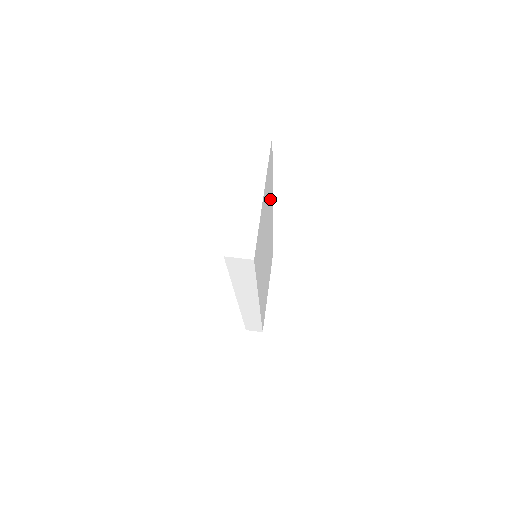
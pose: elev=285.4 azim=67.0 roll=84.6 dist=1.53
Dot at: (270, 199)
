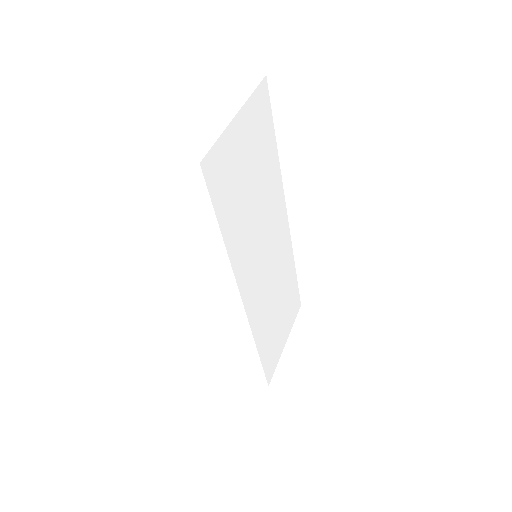
Dot at: (273, 177)
